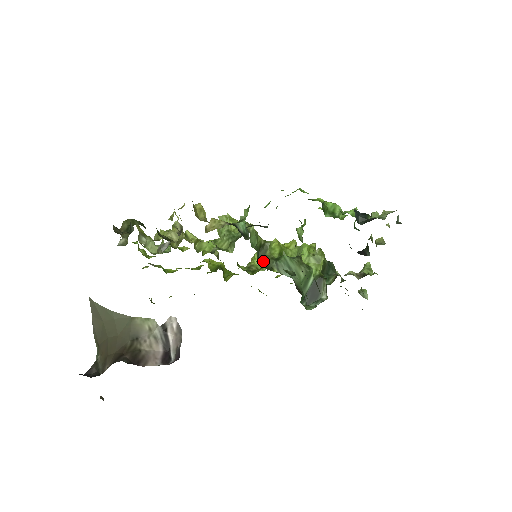
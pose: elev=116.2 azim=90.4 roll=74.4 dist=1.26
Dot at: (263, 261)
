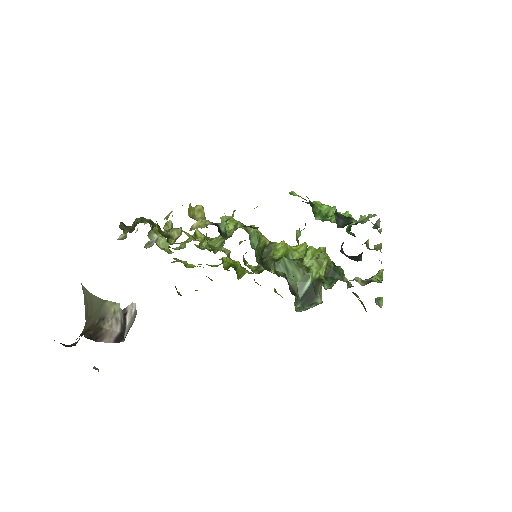
Dot at: (265, 261)
